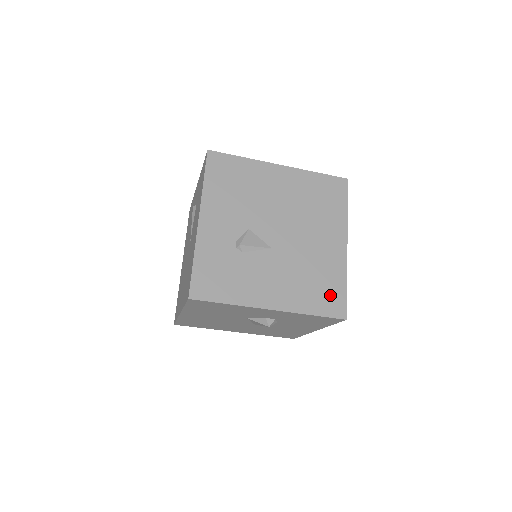
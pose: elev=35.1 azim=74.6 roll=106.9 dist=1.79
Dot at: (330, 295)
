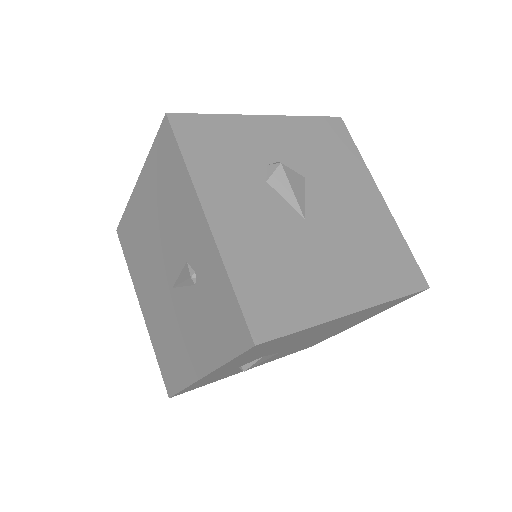
Dot at: occluded
